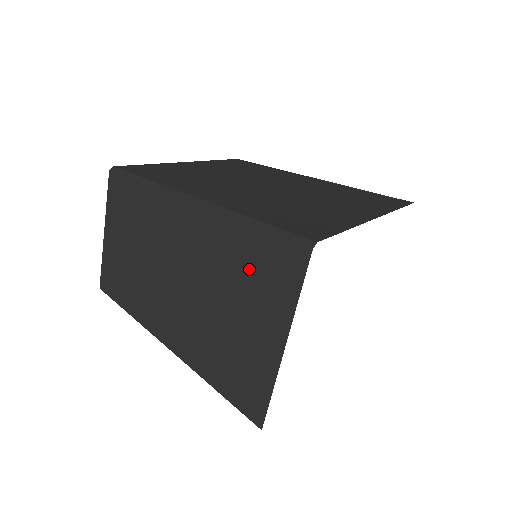
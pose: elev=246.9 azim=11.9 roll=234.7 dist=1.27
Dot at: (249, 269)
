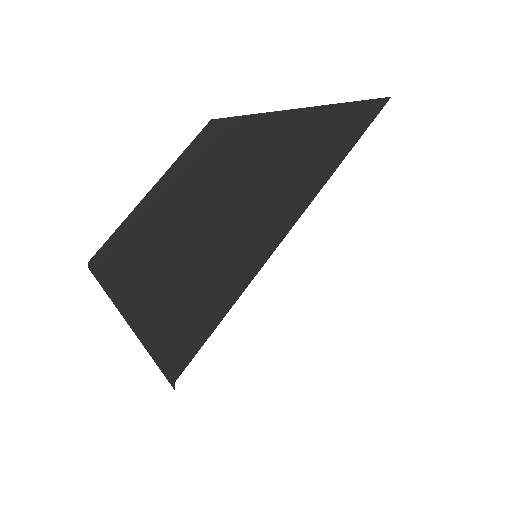
Dot at: occluded
